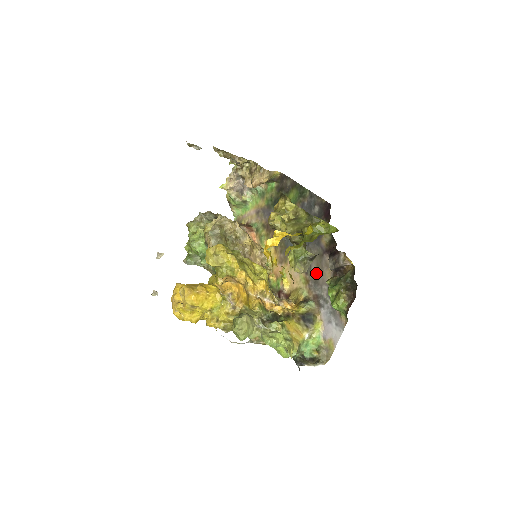
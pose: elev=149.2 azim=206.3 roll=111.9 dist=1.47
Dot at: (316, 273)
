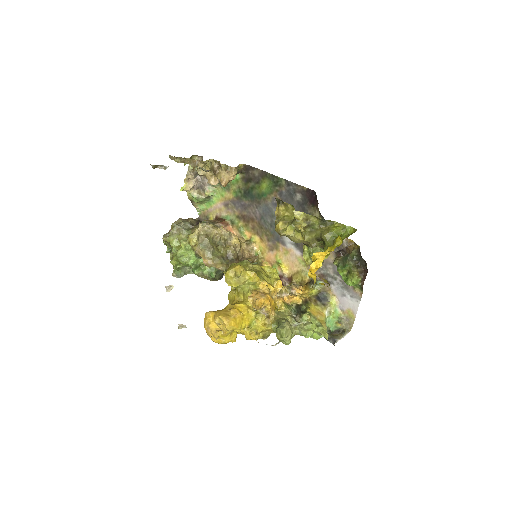
Dot at: occluded
